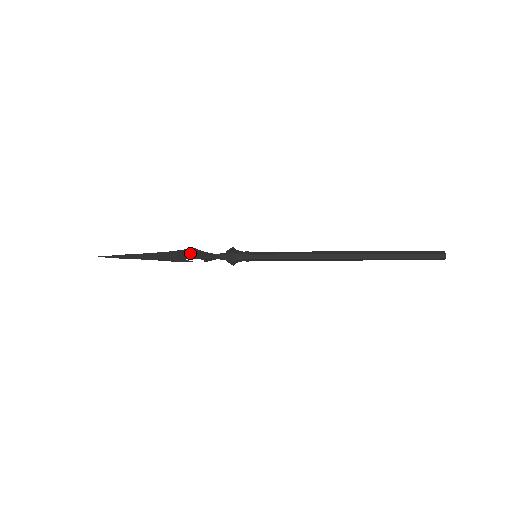
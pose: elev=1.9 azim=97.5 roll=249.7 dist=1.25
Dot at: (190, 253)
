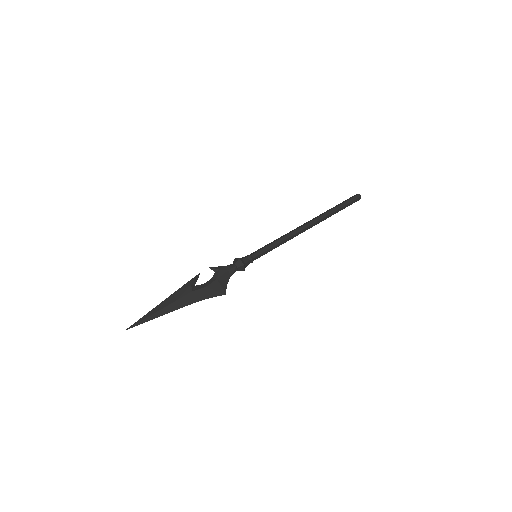
Dot at: (217, 291)
